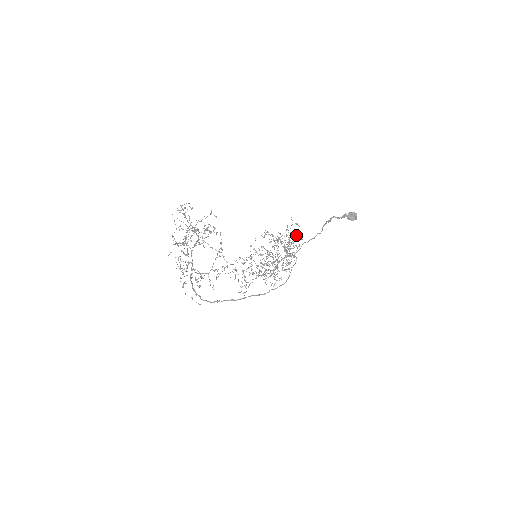
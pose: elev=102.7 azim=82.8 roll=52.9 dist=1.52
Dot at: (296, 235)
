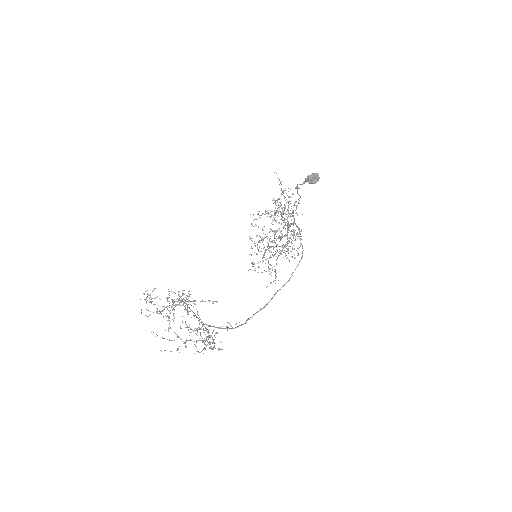
Dot at: occluded
